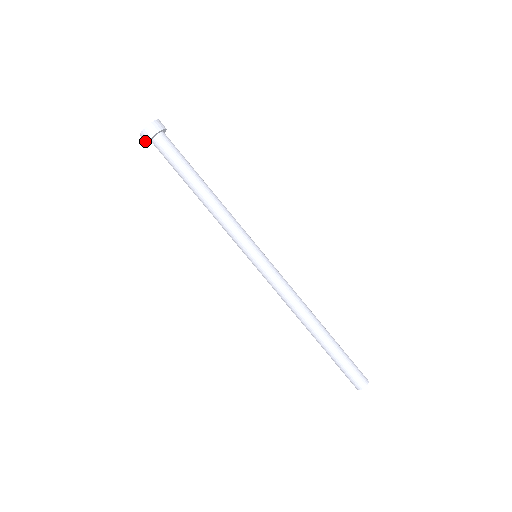
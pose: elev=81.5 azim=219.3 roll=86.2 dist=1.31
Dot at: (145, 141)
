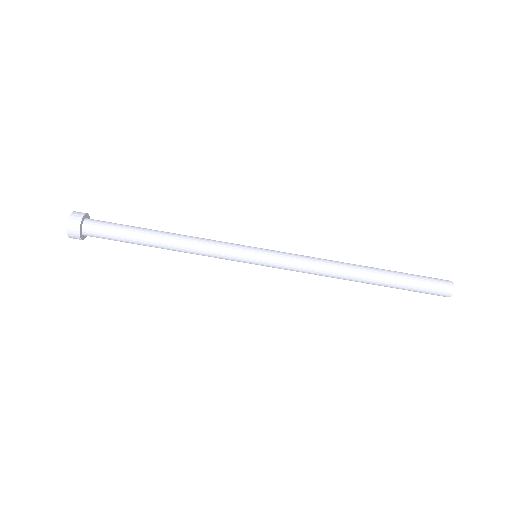
Dot at: occluded
